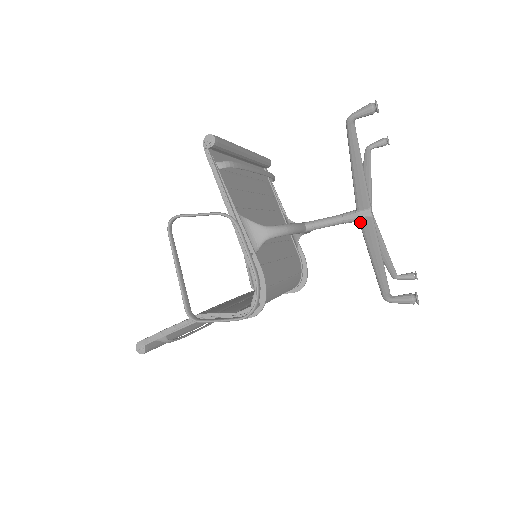
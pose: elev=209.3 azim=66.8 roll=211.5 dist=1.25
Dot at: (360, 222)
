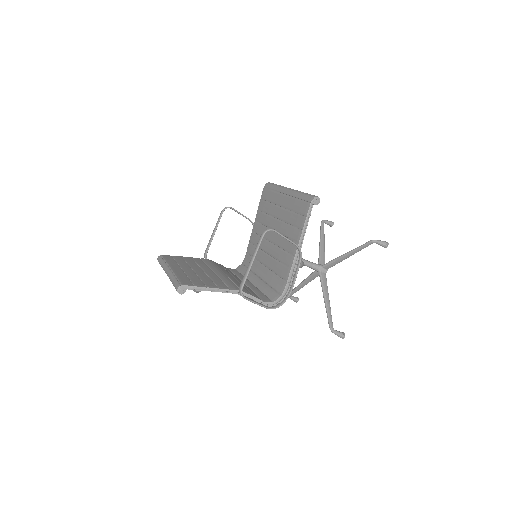
Dot at: (321, 274)
